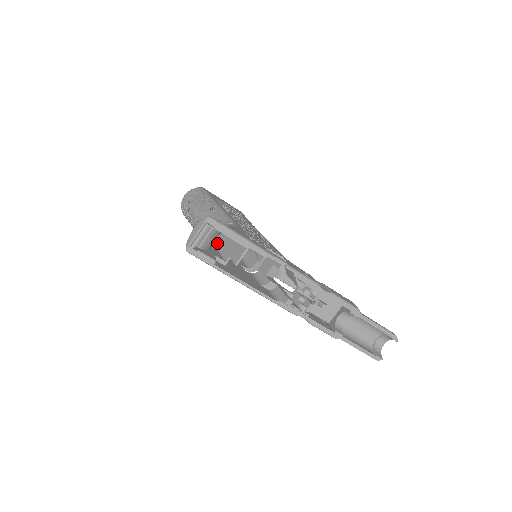
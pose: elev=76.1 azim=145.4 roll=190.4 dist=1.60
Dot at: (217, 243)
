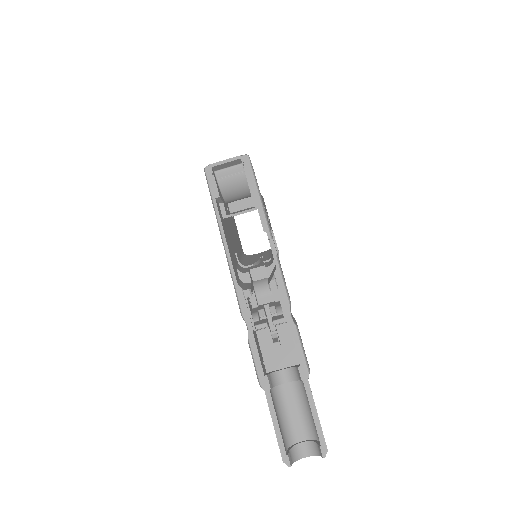
Dot at: occluded
